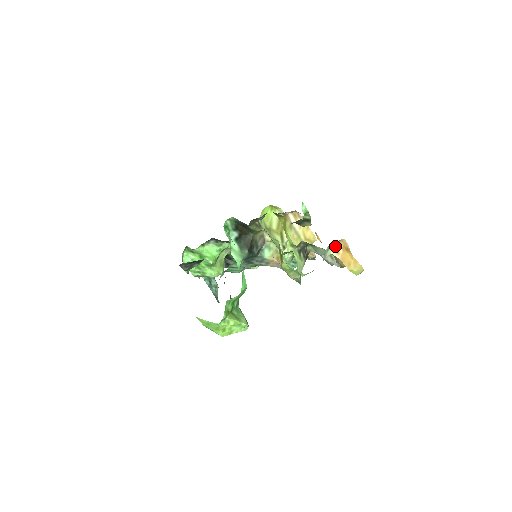
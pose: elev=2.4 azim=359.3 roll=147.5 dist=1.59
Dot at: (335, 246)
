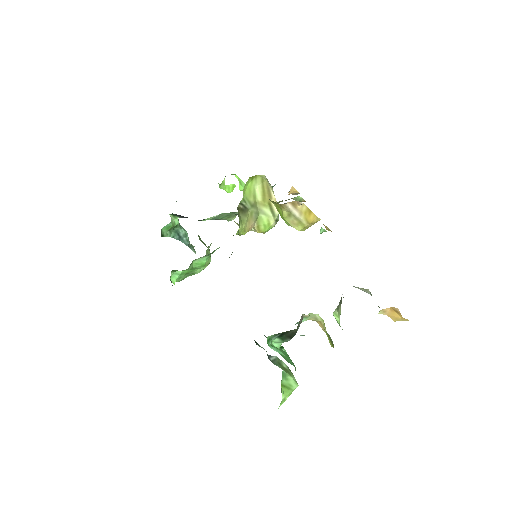
Dot at: (383, 310)
